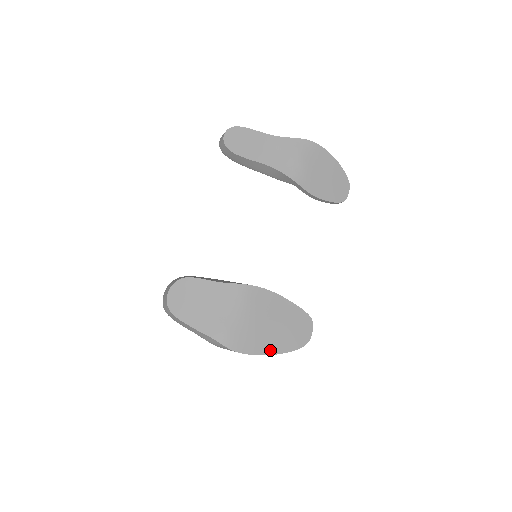
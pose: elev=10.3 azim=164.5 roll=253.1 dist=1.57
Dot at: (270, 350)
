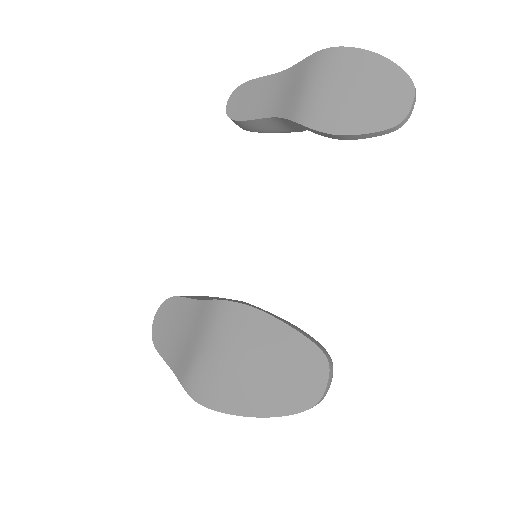
Dot at: (248, 408)
